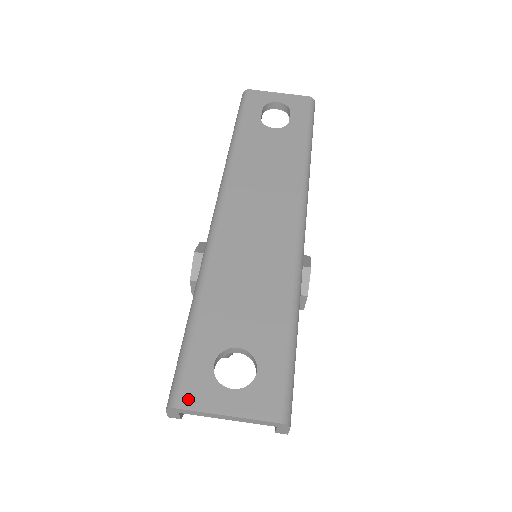
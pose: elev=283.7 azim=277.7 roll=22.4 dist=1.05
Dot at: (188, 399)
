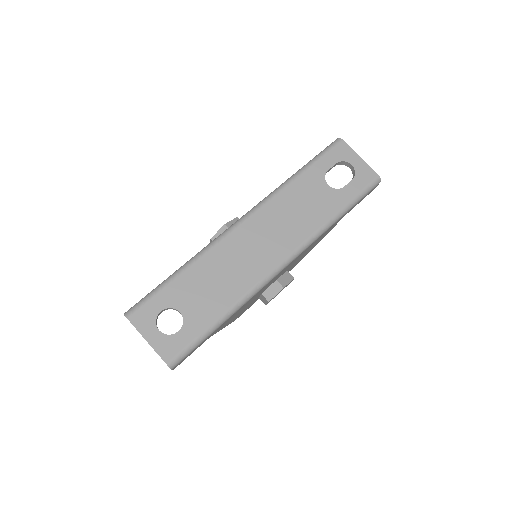
Dot at: (135, 318)
